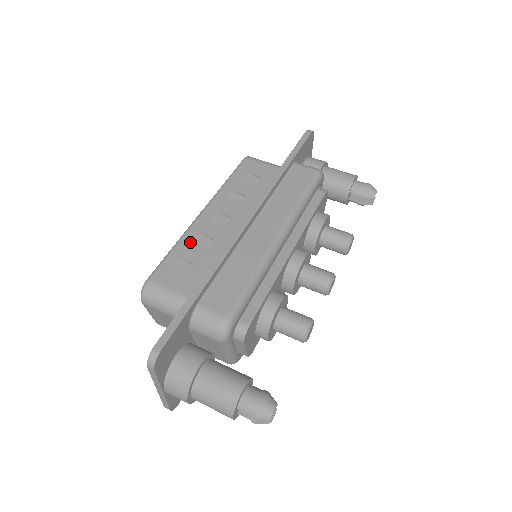
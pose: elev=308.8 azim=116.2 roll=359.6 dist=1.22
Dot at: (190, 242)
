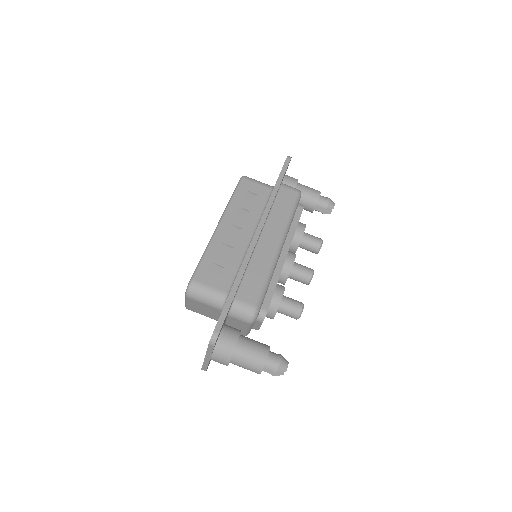
Dot at: (216, 249)
